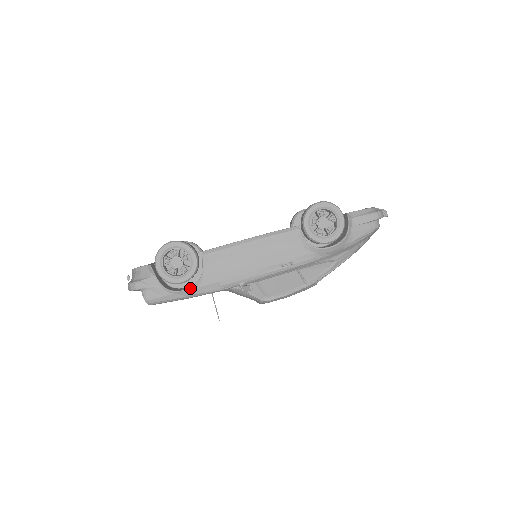
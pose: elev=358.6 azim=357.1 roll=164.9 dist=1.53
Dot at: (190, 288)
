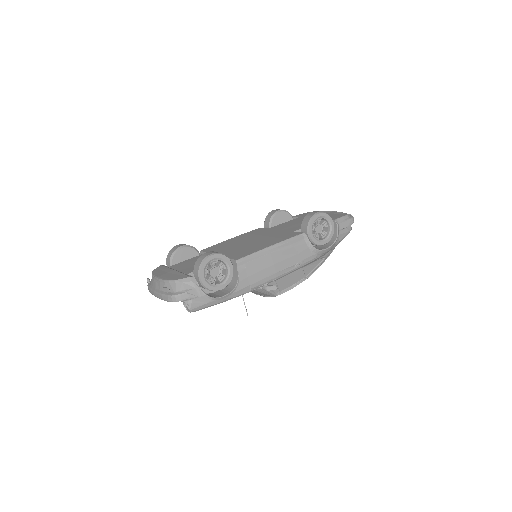
Dot at: (229, 294)
